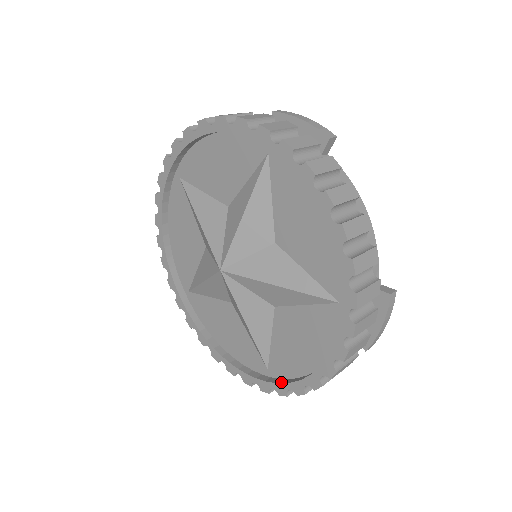
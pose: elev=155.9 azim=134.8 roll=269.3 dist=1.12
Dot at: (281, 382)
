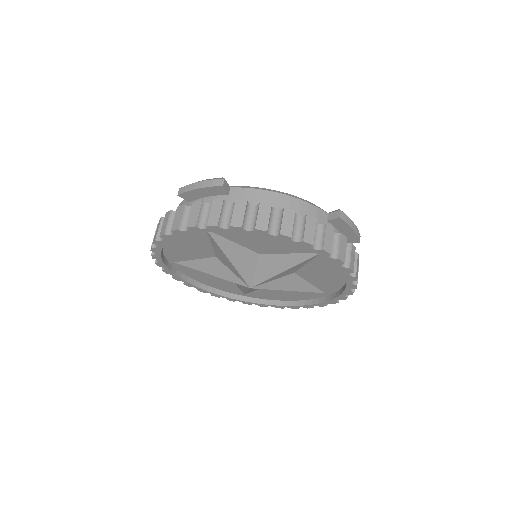
Dot at: (338, 295)
